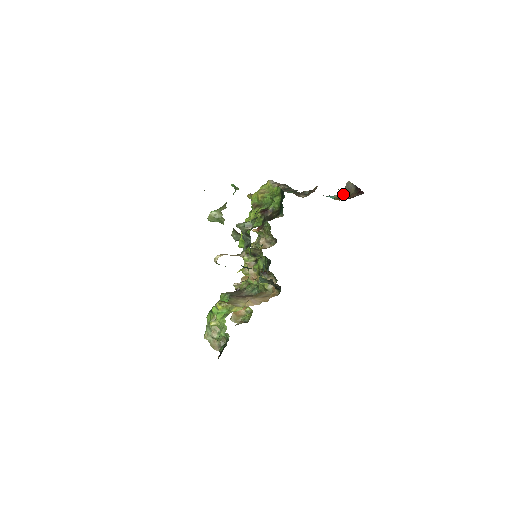
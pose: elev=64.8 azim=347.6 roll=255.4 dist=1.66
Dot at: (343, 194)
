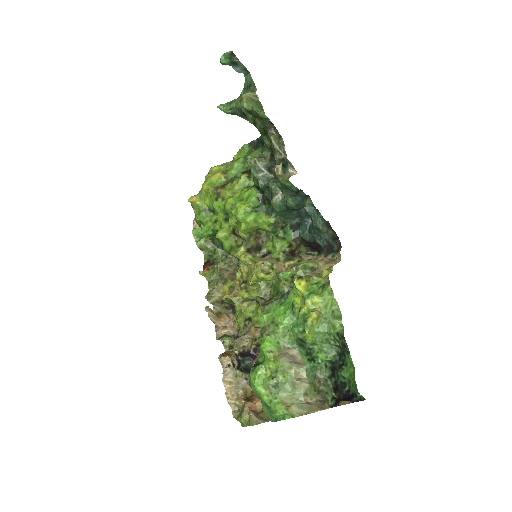
Dot at: occluded
